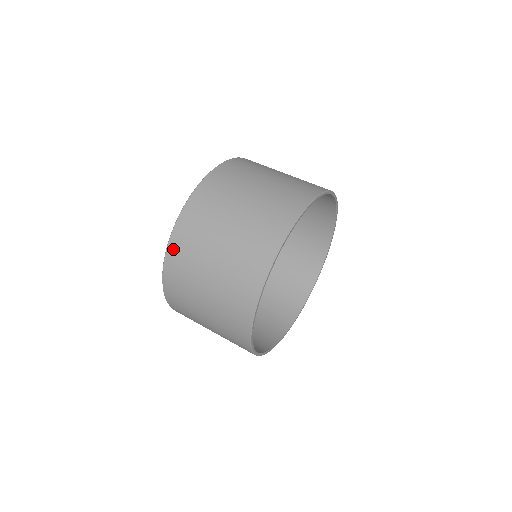
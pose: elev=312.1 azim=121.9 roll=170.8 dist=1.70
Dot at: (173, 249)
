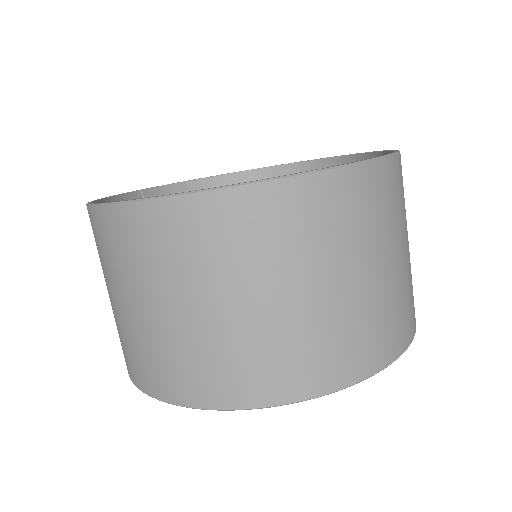
Dot at: occluded
